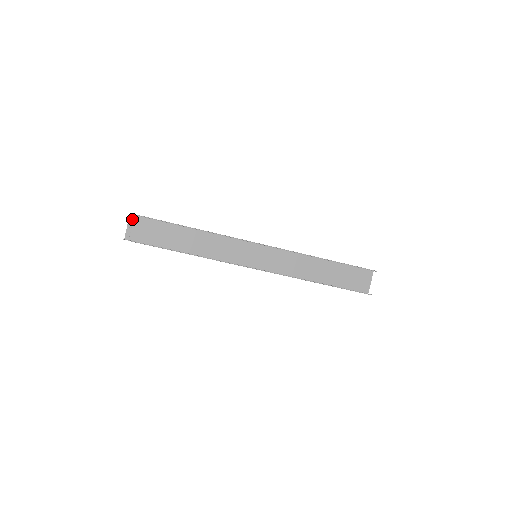
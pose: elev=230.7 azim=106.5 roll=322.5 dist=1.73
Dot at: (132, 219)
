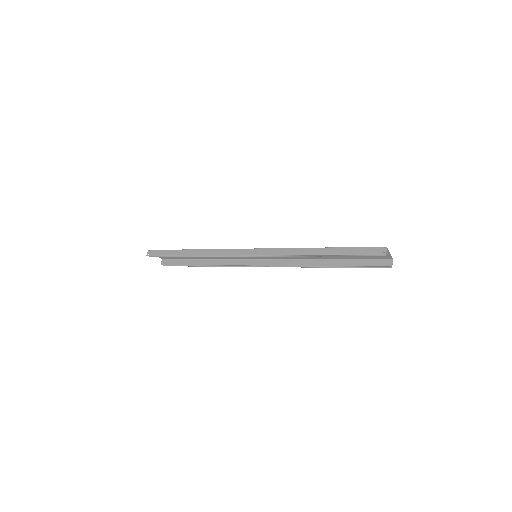
Dot at: occluded
